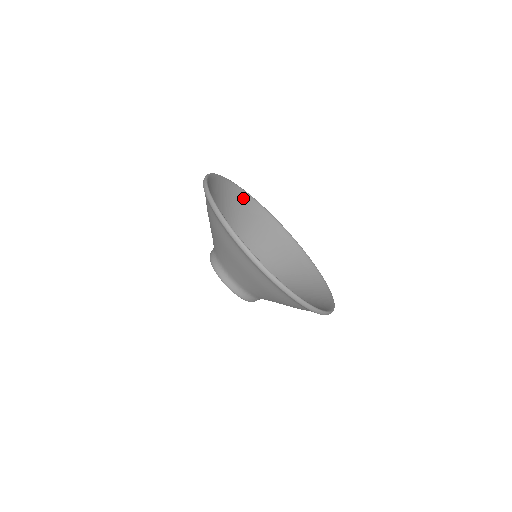
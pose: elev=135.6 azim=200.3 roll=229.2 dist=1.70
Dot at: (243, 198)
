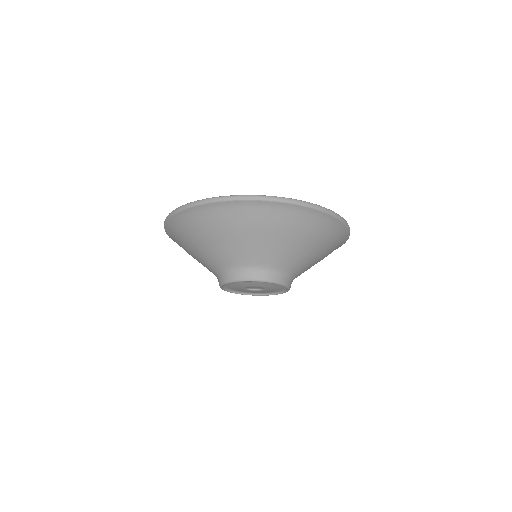
Dot at: occluded
